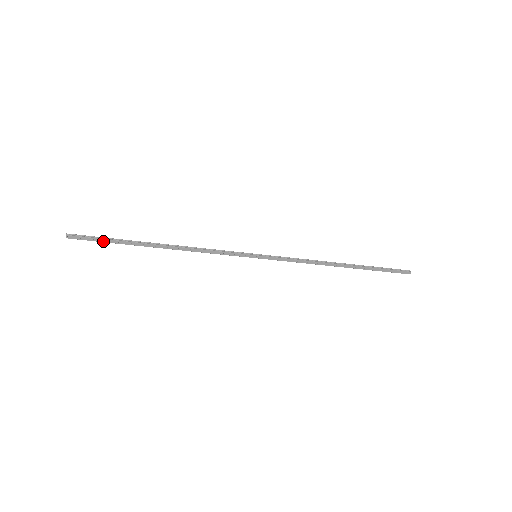
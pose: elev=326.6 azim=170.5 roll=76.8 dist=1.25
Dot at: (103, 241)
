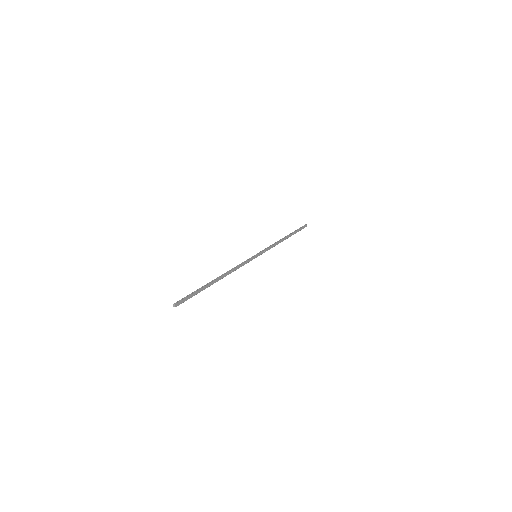
Dot at: (193, 295)
